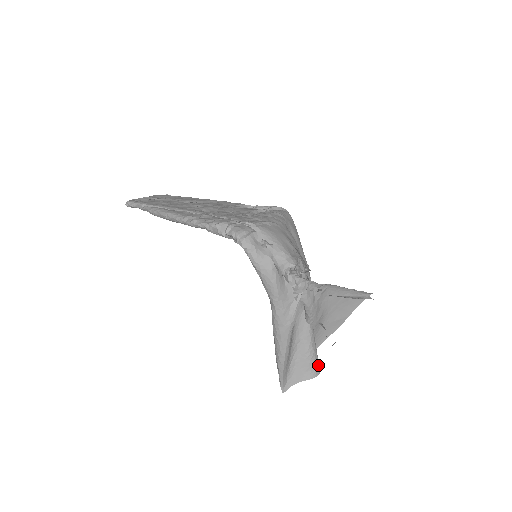
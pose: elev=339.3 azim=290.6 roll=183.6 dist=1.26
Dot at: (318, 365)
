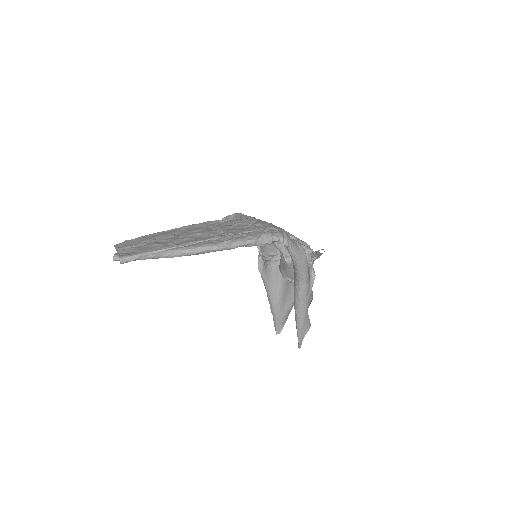
Dot at: occluded
